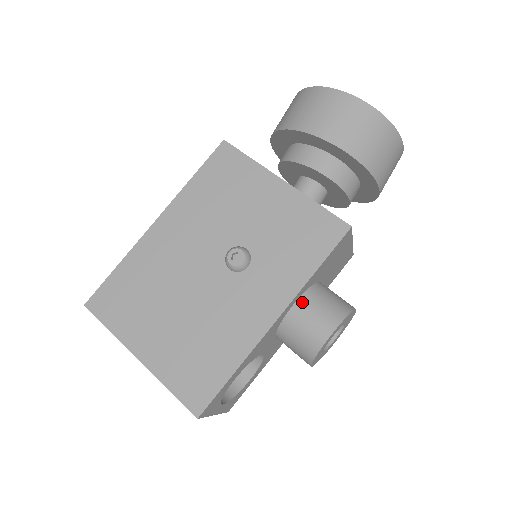
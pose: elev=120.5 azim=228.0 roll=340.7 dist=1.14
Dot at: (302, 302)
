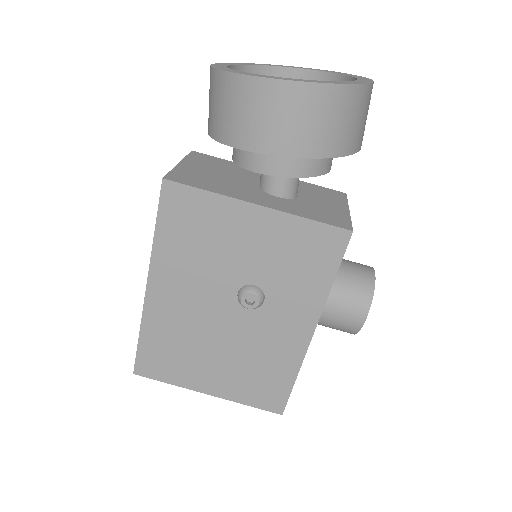
Dot at: (327, 304)
